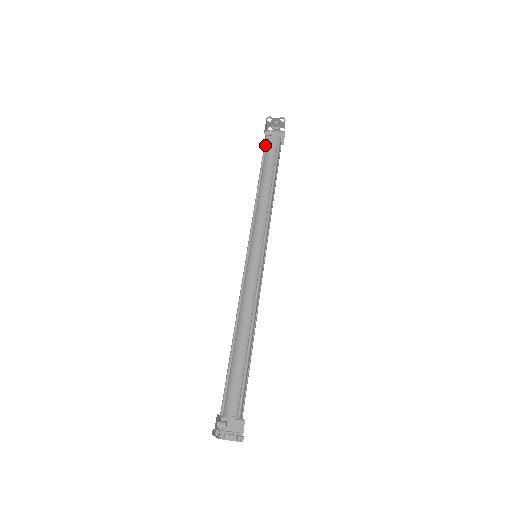
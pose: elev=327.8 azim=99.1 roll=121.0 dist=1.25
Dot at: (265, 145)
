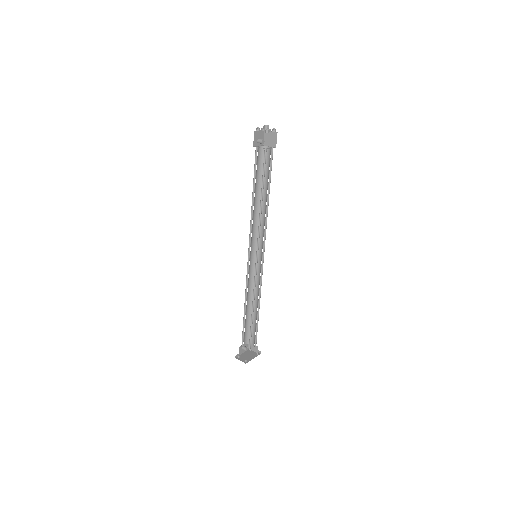
Dot at: (256, 159)
